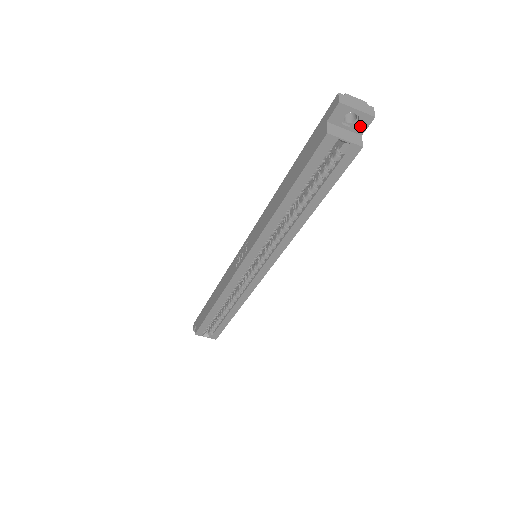
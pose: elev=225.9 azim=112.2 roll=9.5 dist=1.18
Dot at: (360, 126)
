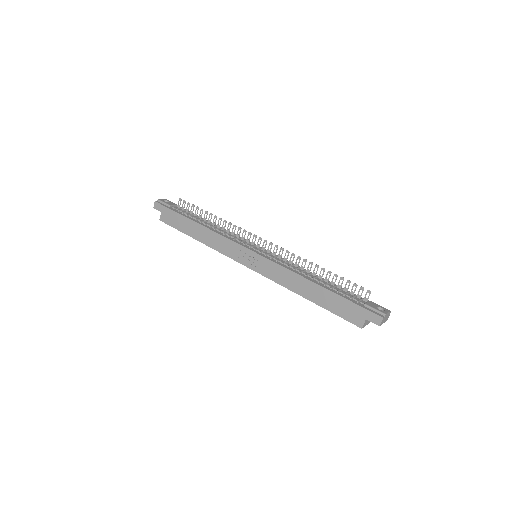
Dot at: occluded
